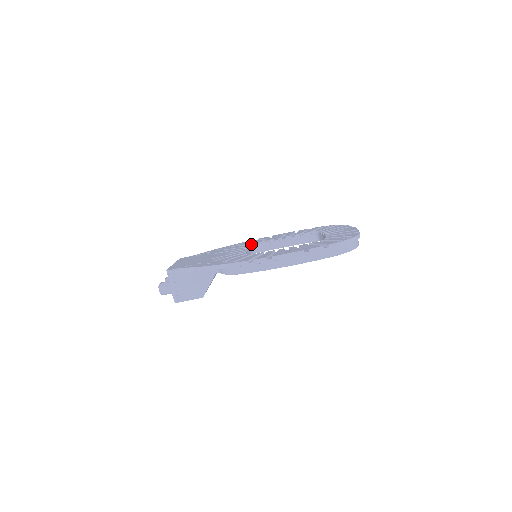
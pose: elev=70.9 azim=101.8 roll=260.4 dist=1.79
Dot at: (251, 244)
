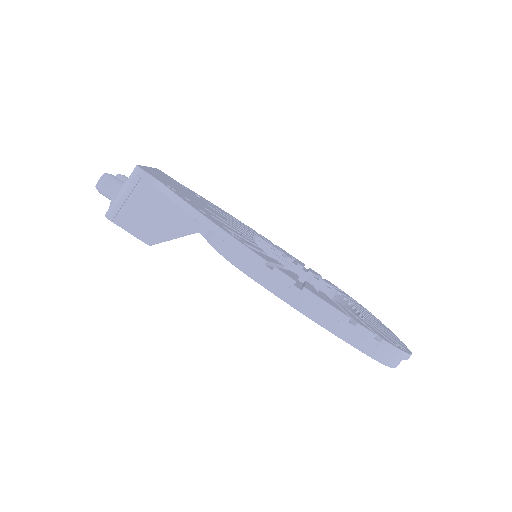
Dot at: (255, 234)
